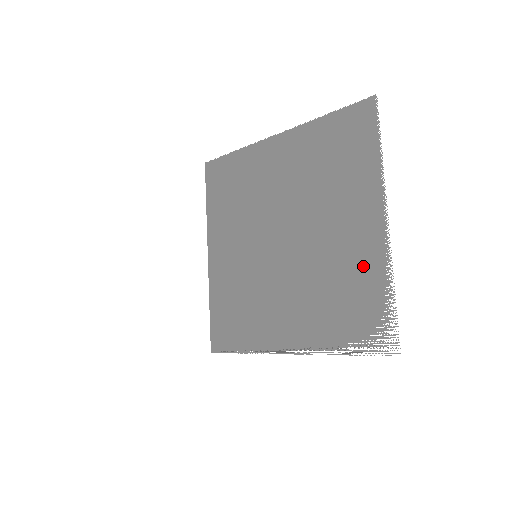
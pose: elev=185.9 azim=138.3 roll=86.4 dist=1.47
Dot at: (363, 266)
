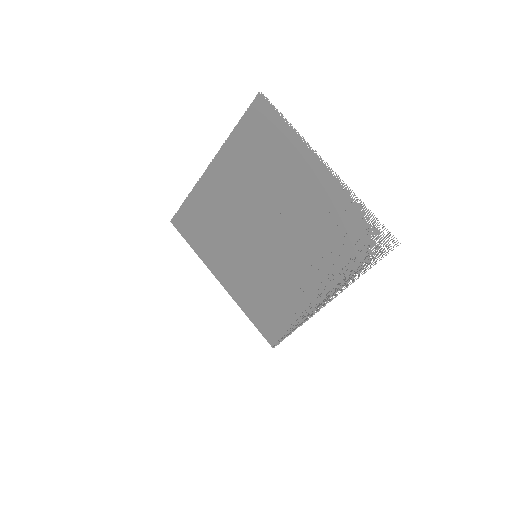
Dot at: (334, 206)
